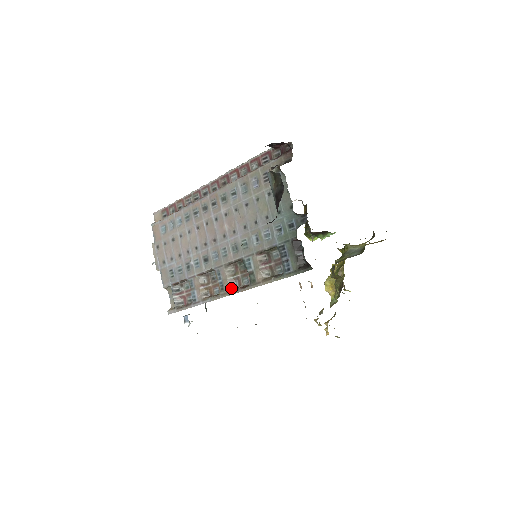
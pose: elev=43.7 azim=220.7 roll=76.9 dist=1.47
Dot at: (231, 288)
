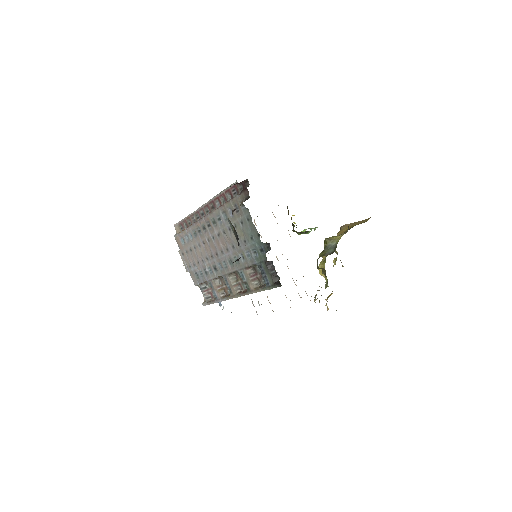
Dot at: (236, 292)
